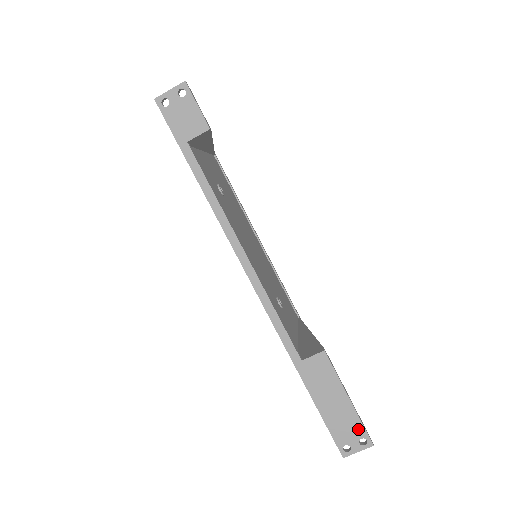
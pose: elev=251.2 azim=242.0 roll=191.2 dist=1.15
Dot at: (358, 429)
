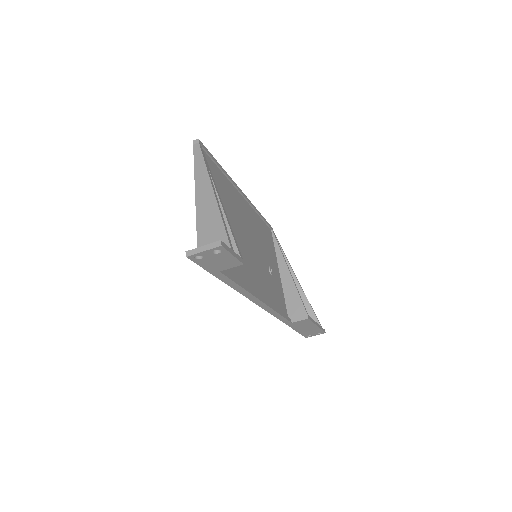
Dot at: (319, 331)
